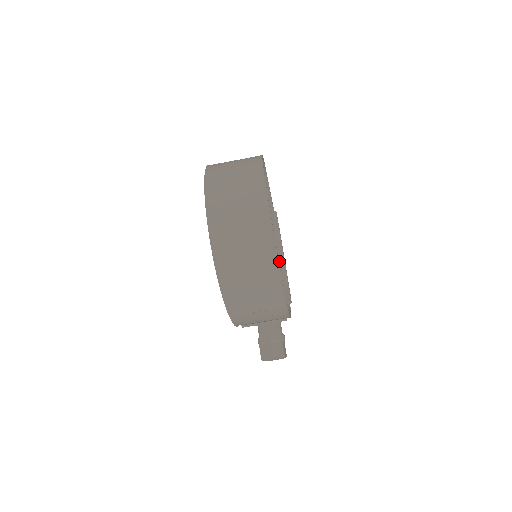
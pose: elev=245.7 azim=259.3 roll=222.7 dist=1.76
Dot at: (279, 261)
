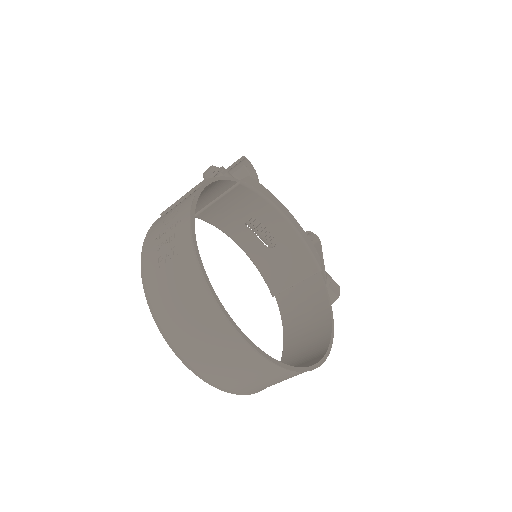
Dot at: (279, 220)
